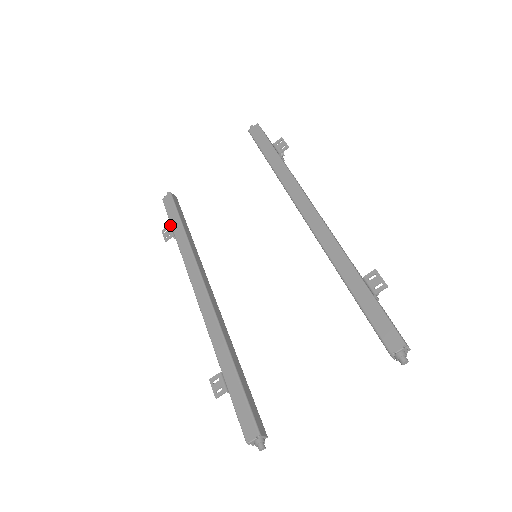
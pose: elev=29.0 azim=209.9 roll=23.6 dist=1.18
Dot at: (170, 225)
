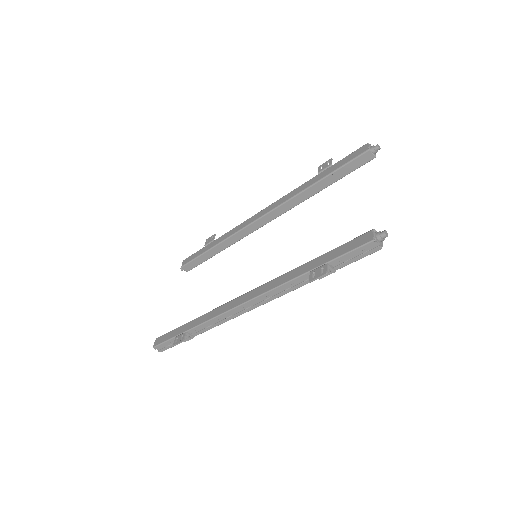
Dot at: (176, 336)
